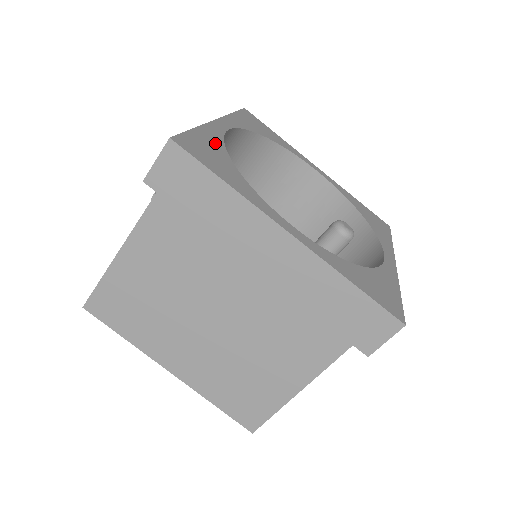
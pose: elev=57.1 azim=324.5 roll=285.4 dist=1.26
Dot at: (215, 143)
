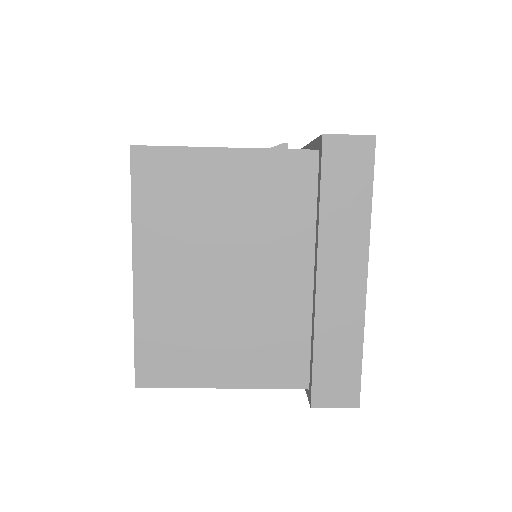
Dot at: occluded
